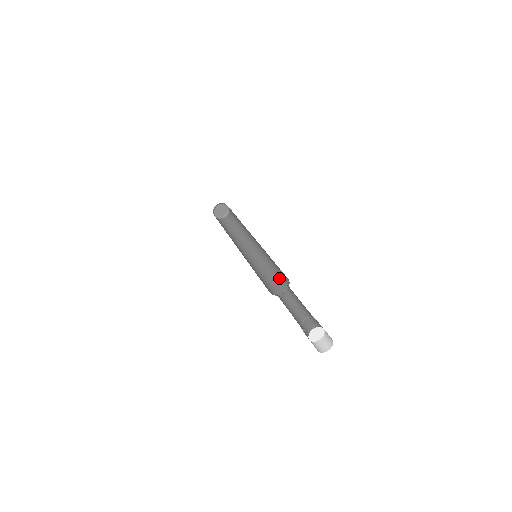
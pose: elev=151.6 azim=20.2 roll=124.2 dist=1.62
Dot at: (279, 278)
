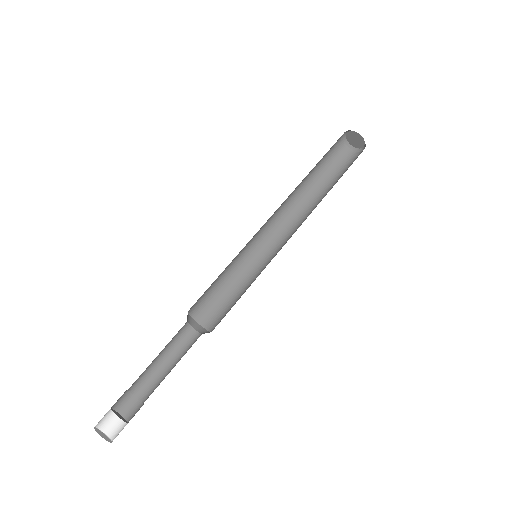
Dot at: (229, 309)
